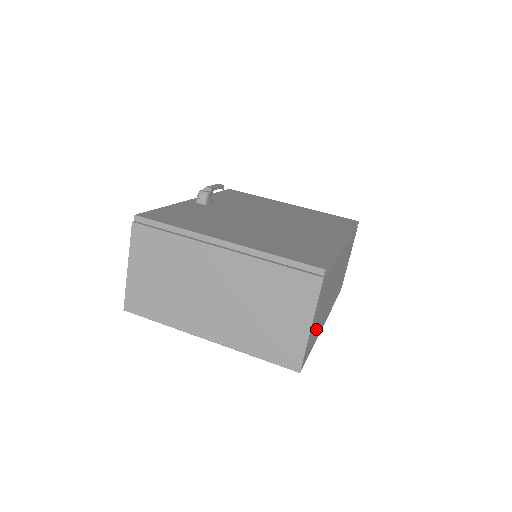
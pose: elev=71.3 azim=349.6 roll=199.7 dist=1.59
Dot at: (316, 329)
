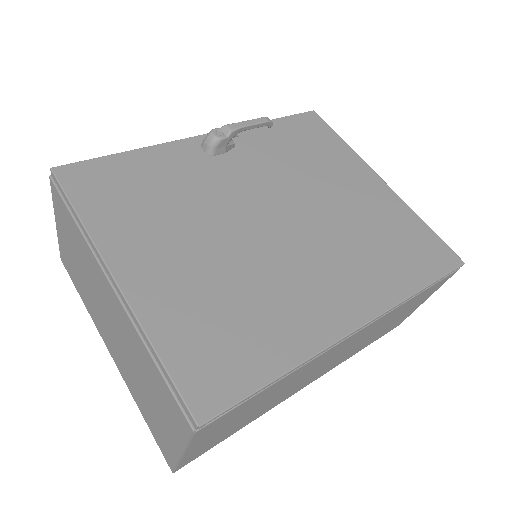
Dot at: (239, 425)
